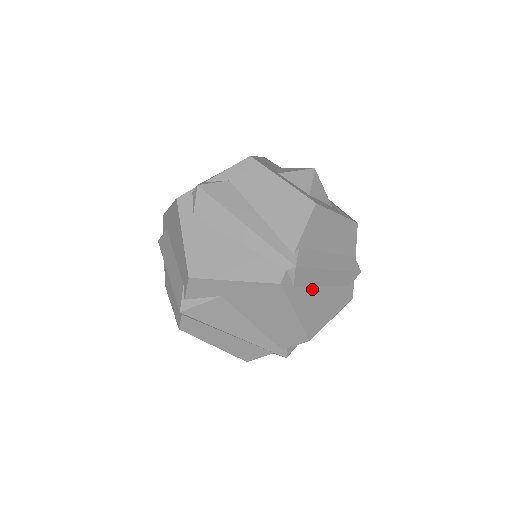
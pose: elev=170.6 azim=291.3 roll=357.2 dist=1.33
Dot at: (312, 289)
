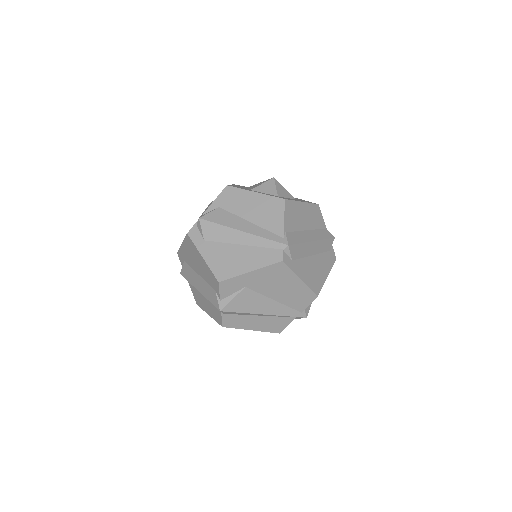
Dot at: (305, 259)
